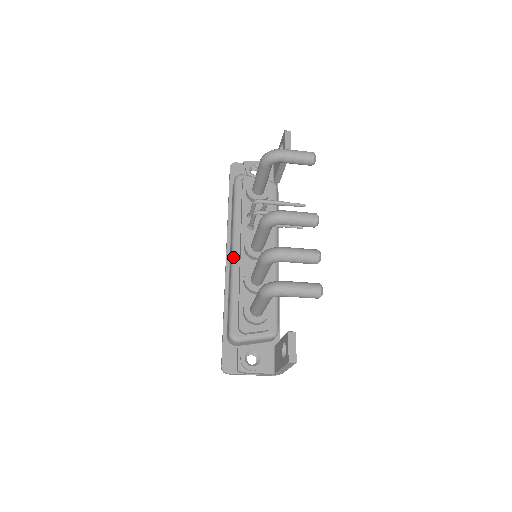
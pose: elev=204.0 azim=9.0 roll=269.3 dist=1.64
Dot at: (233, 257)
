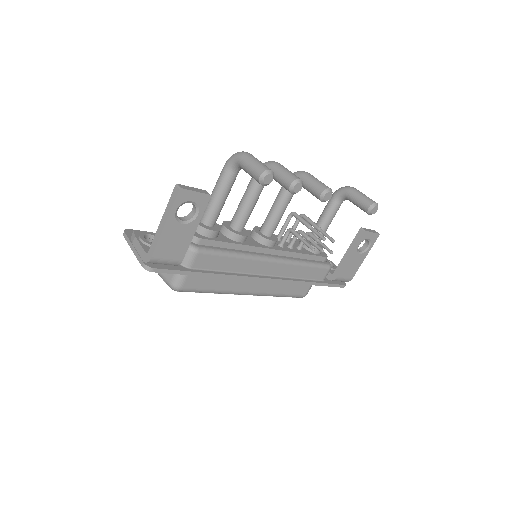
Dot at: occluded
